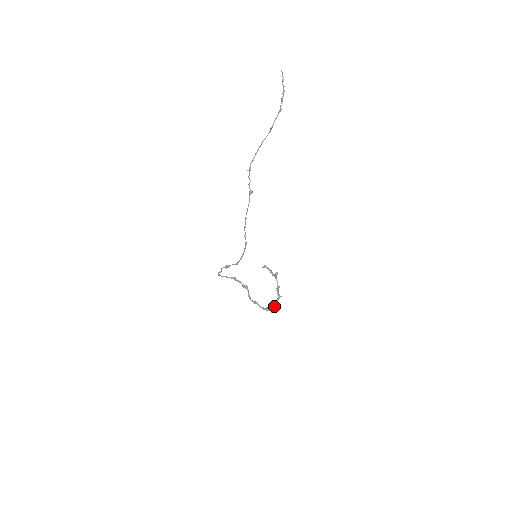
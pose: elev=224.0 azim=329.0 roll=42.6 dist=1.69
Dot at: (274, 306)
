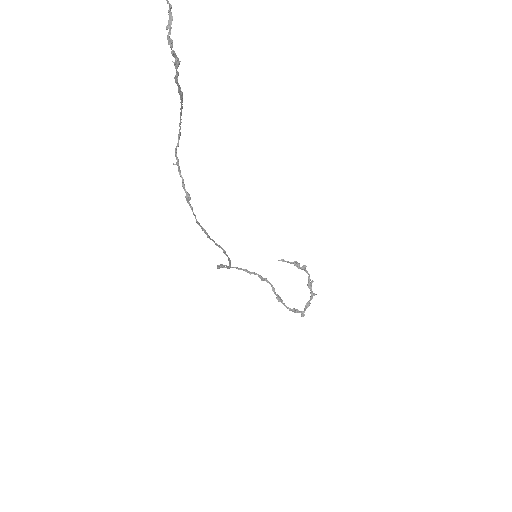
Dot at: (305, 308)
